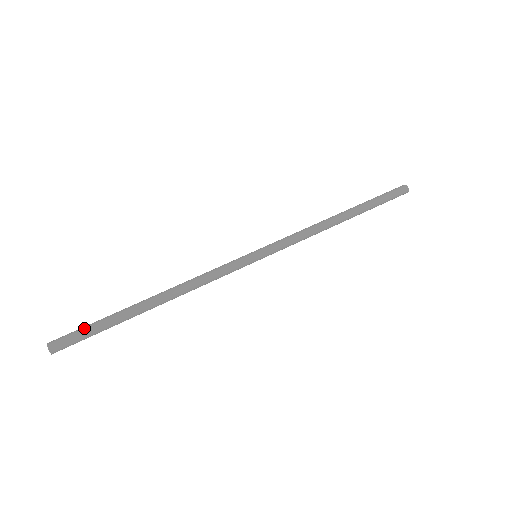
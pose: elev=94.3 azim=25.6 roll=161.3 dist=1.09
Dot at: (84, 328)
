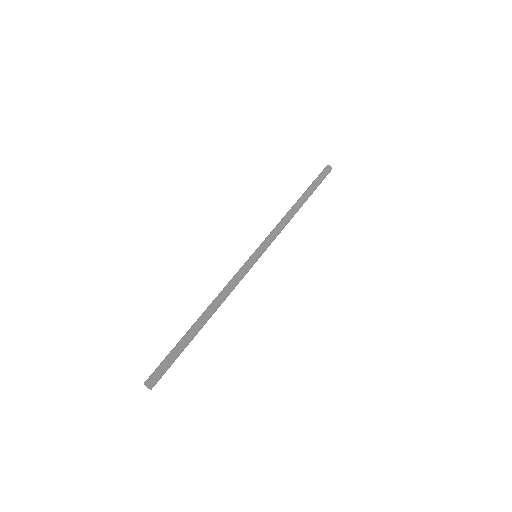
Dot at: (170, 363)
